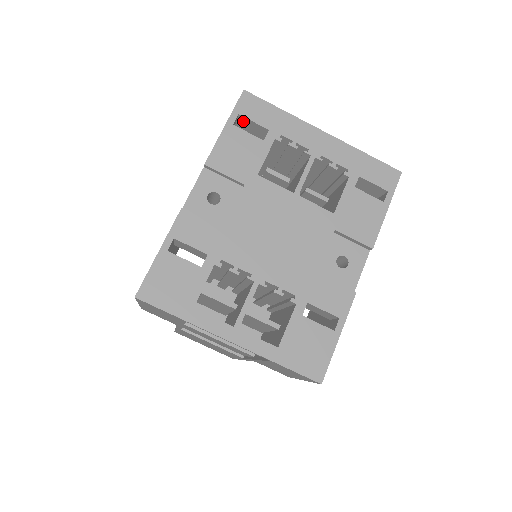
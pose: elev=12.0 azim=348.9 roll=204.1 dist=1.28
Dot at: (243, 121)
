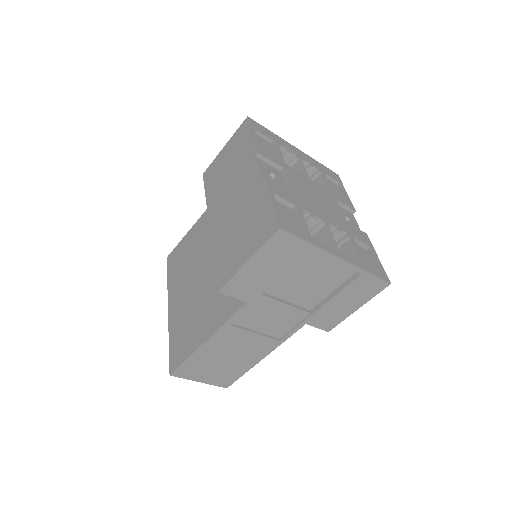
Dot at: occluded
